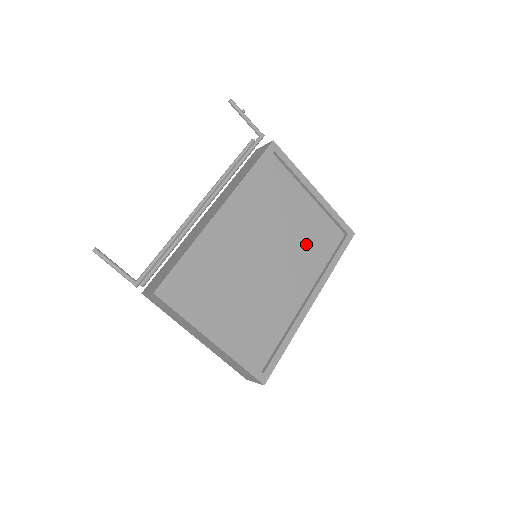
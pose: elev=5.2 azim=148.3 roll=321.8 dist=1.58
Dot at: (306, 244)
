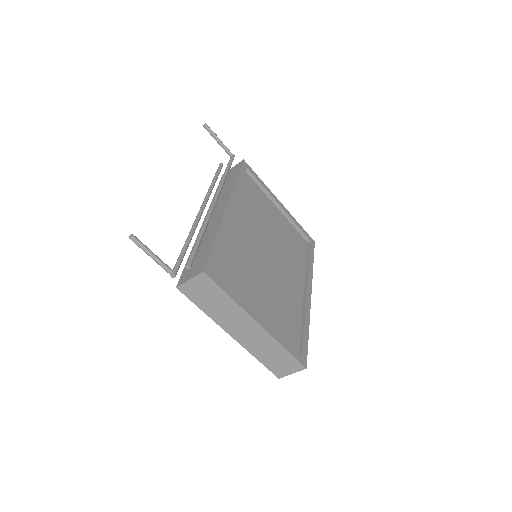
Dot at: (288, 247)
